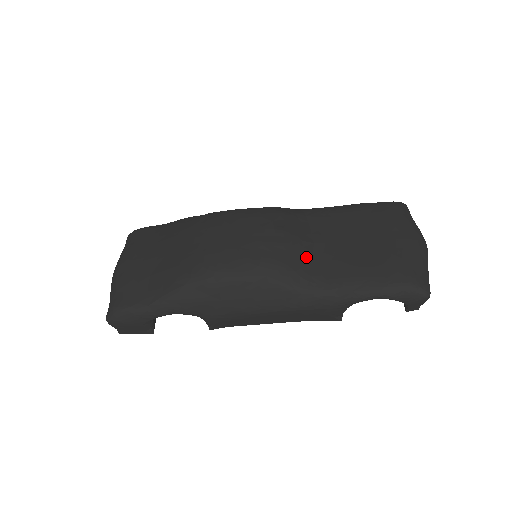
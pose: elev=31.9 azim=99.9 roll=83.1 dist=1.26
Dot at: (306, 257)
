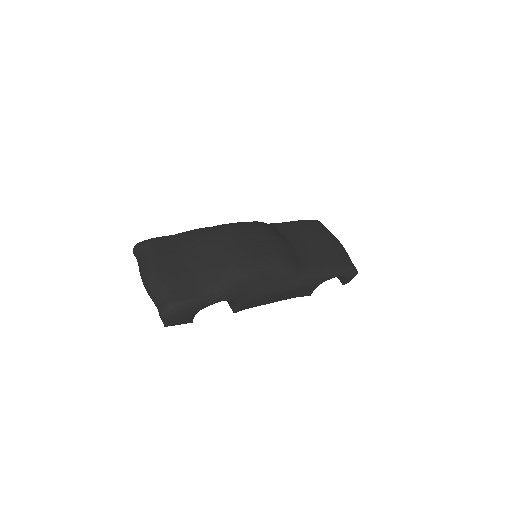
Dot at: (295, 254)
